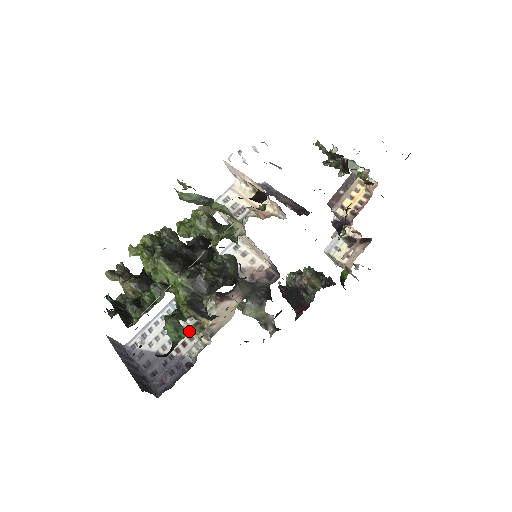
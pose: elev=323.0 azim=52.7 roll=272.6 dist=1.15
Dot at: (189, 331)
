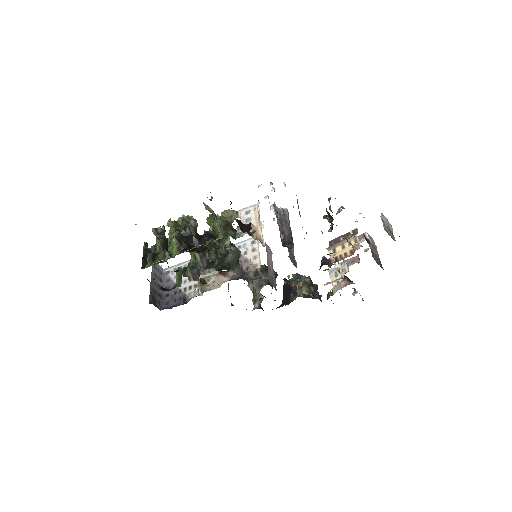
Dot at: (197, 281)
